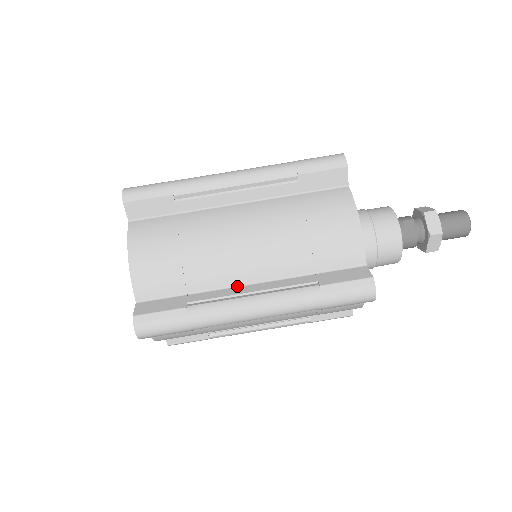
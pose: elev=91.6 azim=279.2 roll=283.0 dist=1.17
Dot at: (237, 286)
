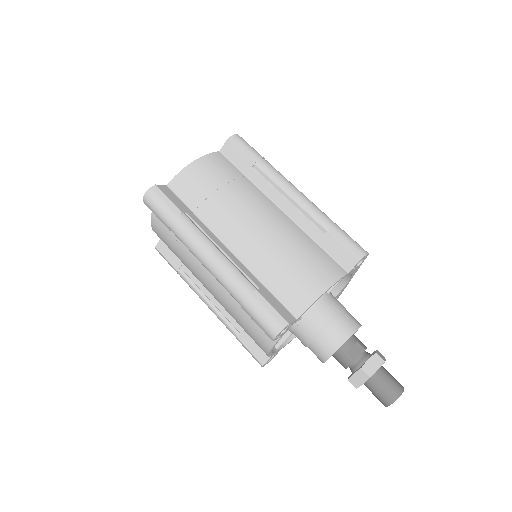
Dot at: (220, 240)
